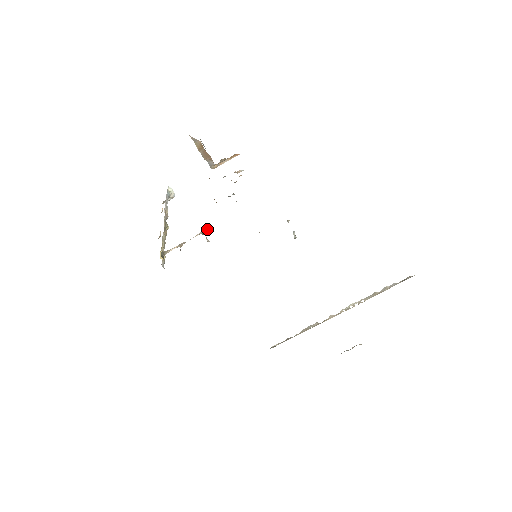
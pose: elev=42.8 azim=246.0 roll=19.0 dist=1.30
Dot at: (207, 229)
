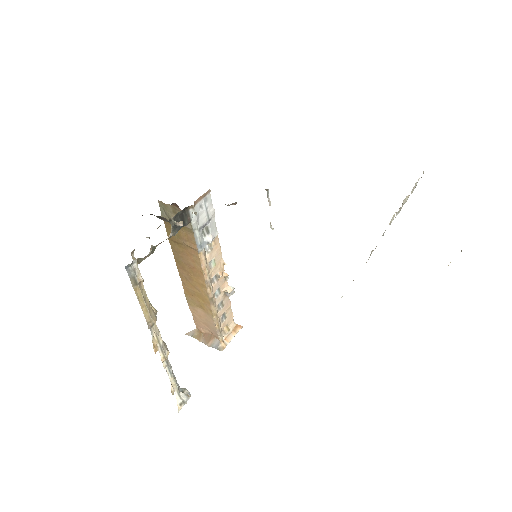
Dot at: (176, 229)
